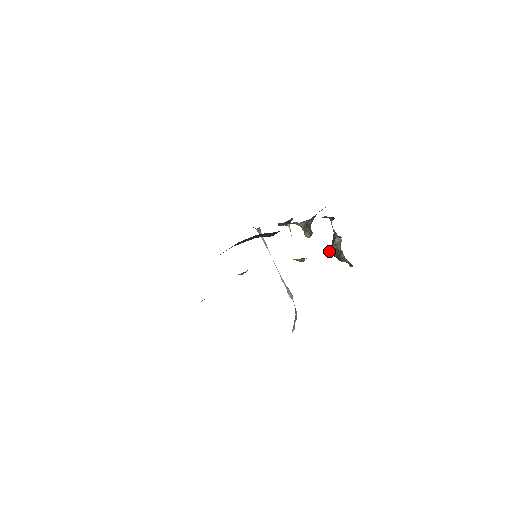
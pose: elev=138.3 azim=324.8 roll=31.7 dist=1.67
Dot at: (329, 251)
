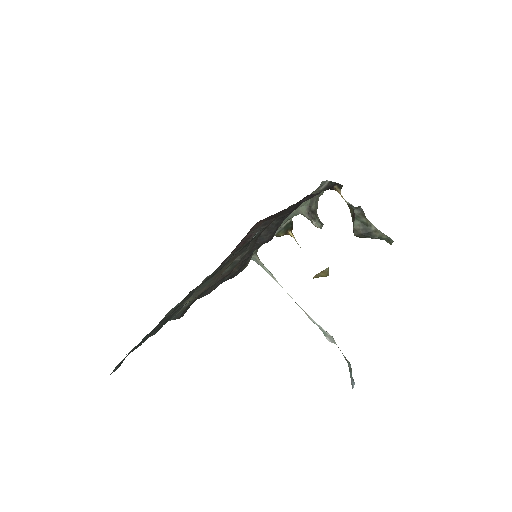
Dot at: (353, 232)
